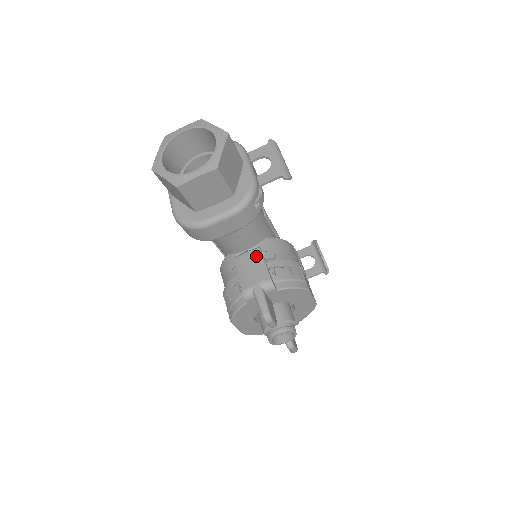
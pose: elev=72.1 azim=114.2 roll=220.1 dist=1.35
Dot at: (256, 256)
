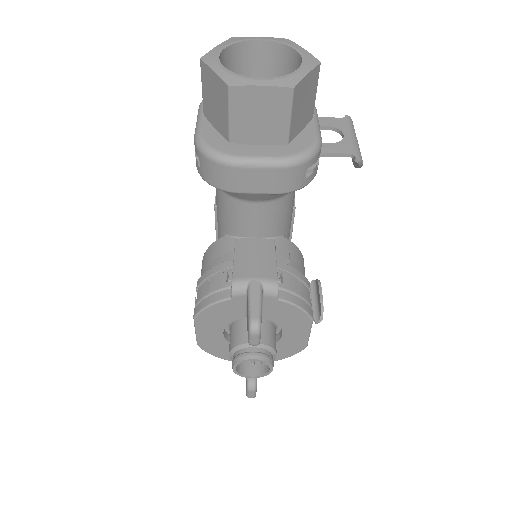
Dot at: (267, 247)
